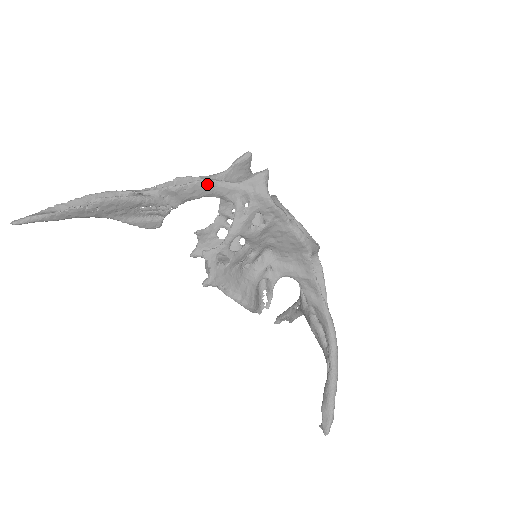
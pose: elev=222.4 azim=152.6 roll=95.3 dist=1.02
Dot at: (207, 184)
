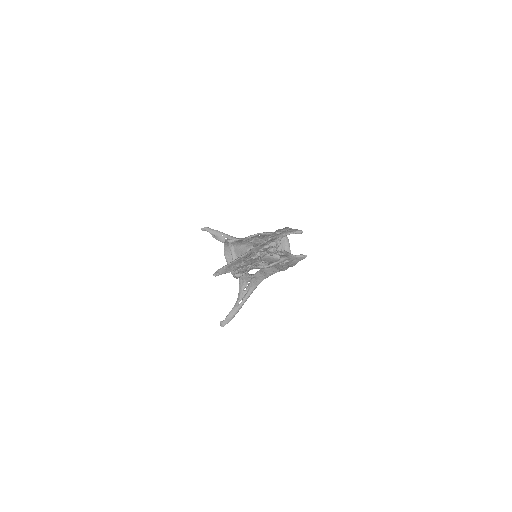
Dot at: occluded
